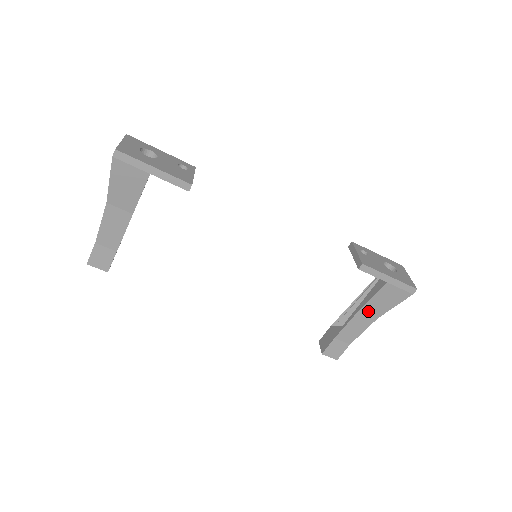
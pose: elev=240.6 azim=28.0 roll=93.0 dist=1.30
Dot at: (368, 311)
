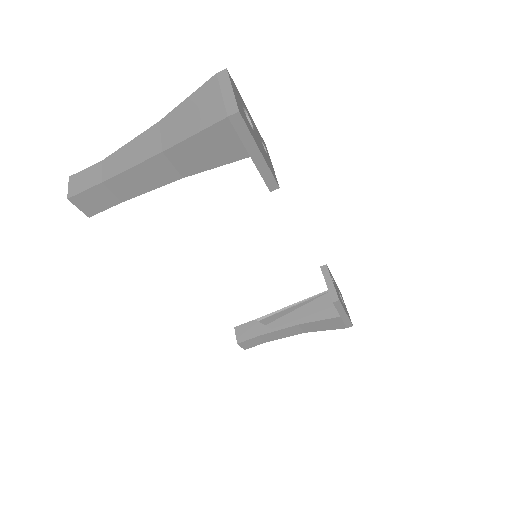
Dot at: (304, 327)
